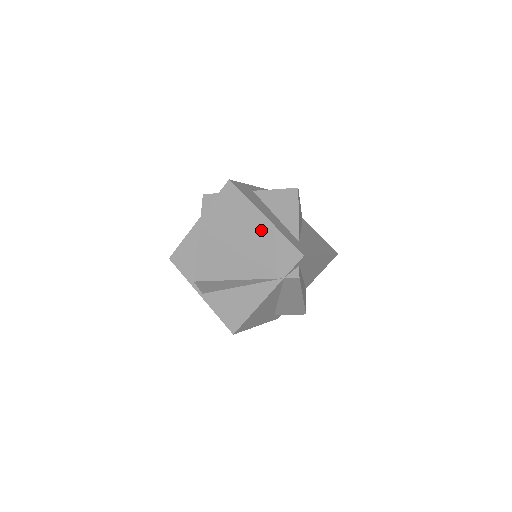
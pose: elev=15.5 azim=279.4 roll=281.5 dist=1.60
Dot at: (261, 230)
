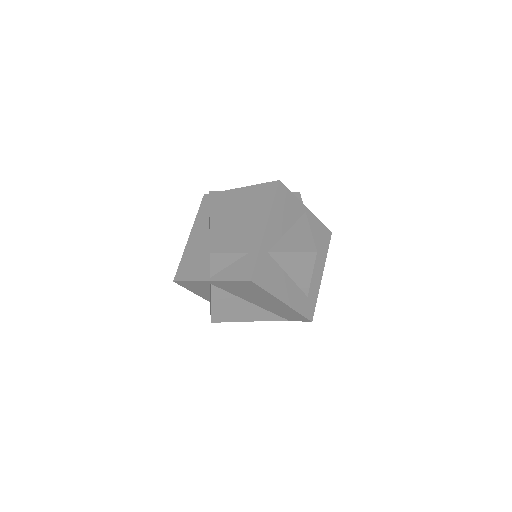
Dot at: (277, 305)
